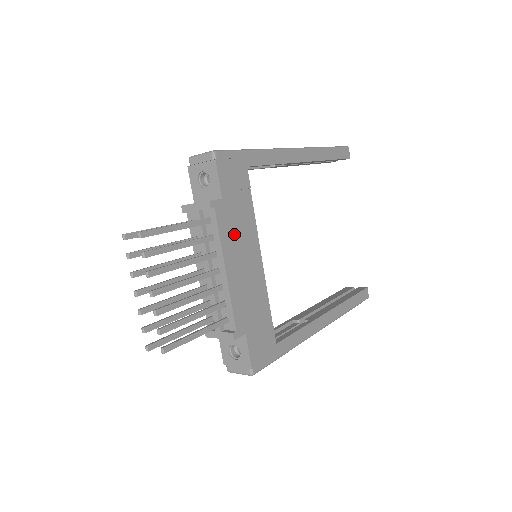
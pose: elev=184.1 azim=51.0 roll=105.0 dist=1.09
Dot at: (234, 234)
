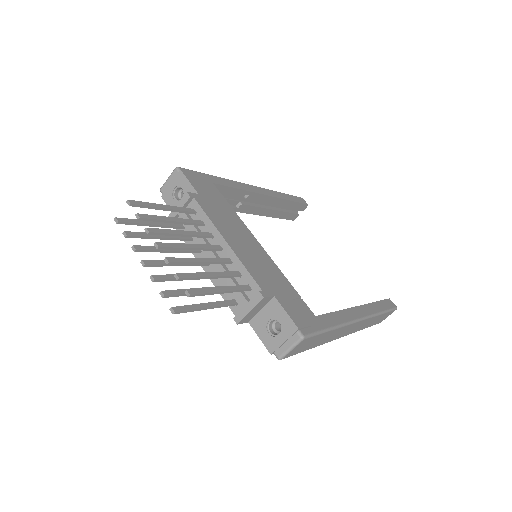
Dot at: (222, 220)
